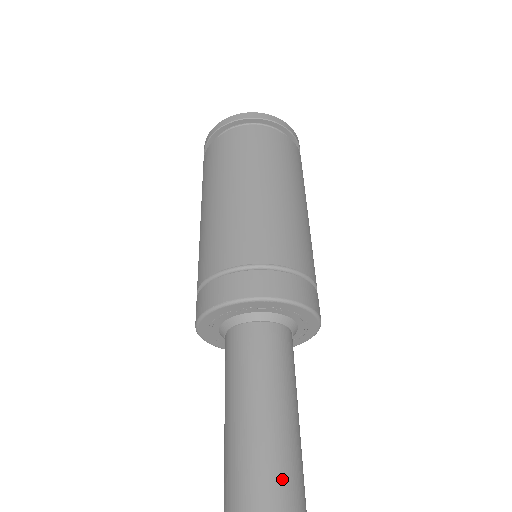
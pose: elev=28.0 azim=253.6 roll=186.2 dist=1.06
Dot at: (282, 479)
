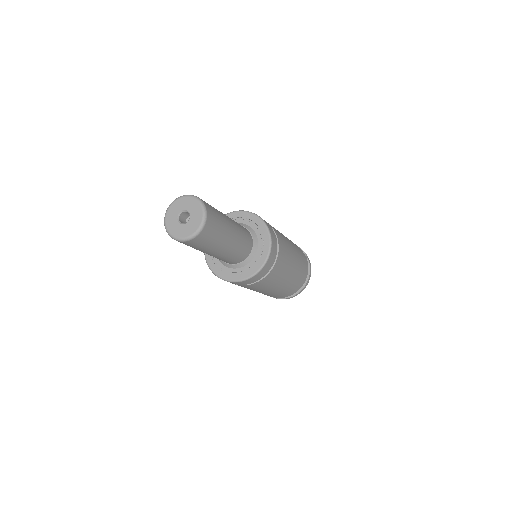
Dot at: occluded
